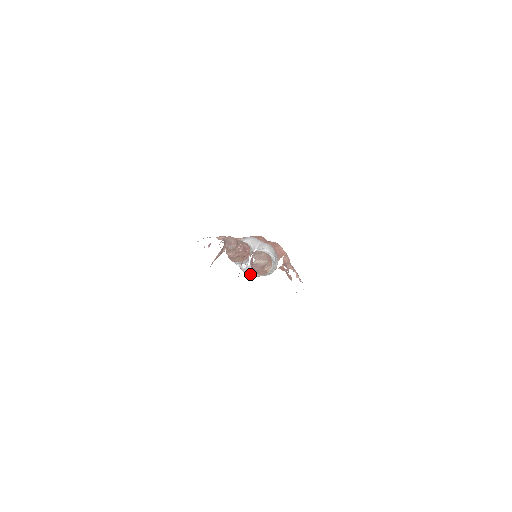
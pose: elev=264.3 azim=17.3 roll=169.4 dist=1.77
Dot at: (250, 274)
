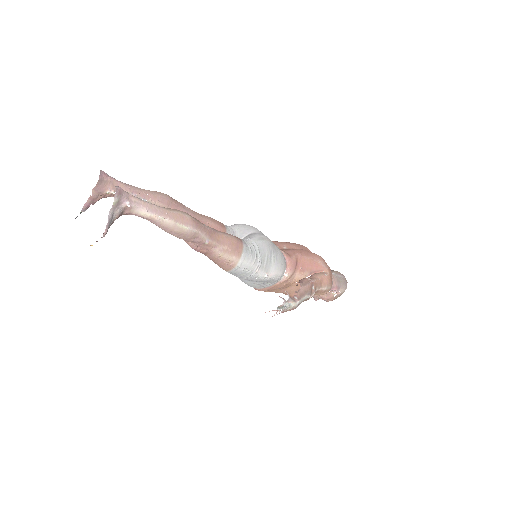
Dot at: (243, 281)
